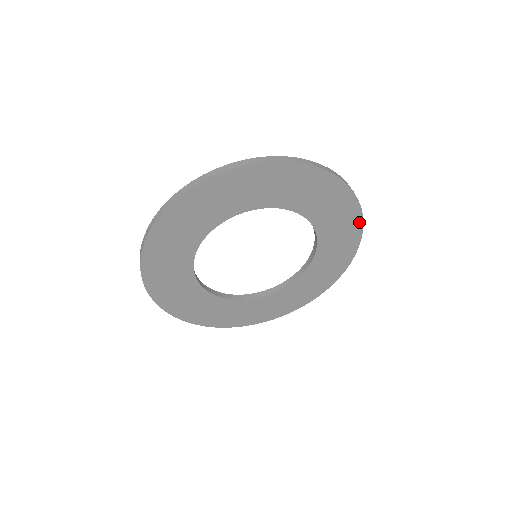
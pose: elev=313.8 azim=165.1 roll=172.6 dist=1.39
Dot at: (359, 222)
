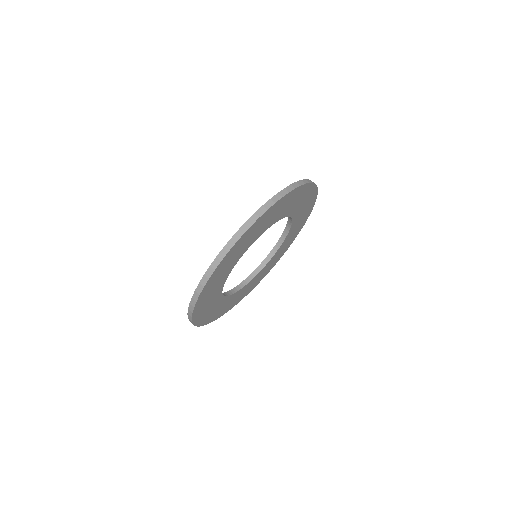
Dot at: (307, 218)
